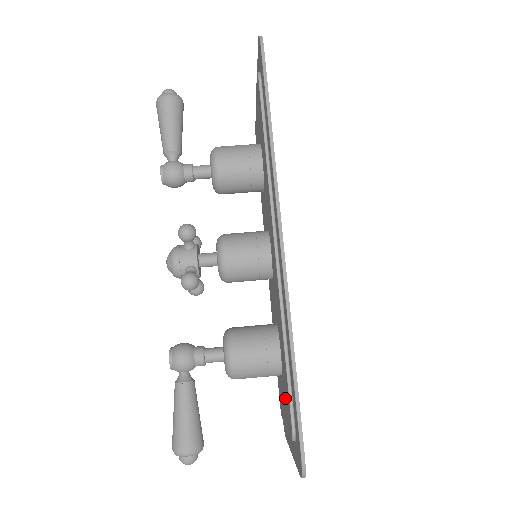
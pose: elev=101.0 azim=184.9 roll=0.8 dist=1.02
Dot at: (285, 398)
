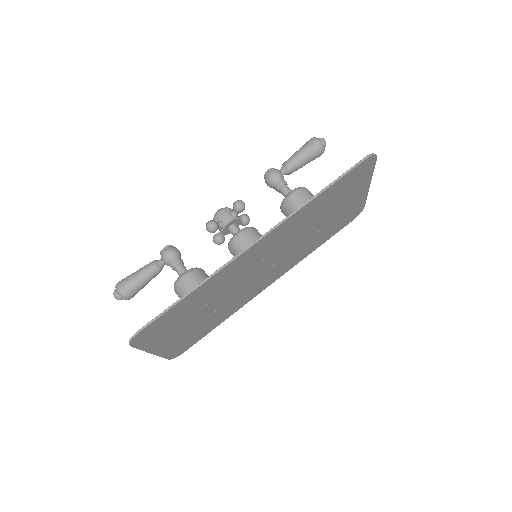
Dot at: occluded
